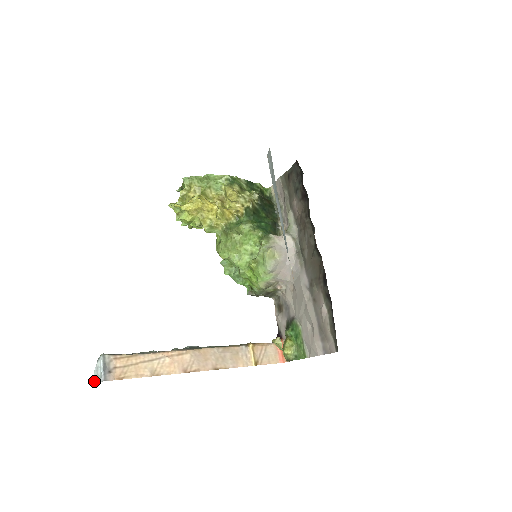
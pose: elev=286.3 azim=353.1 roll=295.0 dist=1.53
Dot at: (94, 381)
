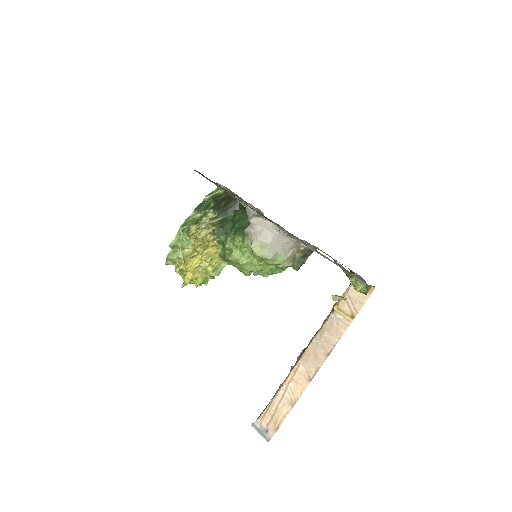
Dot at: occluded
